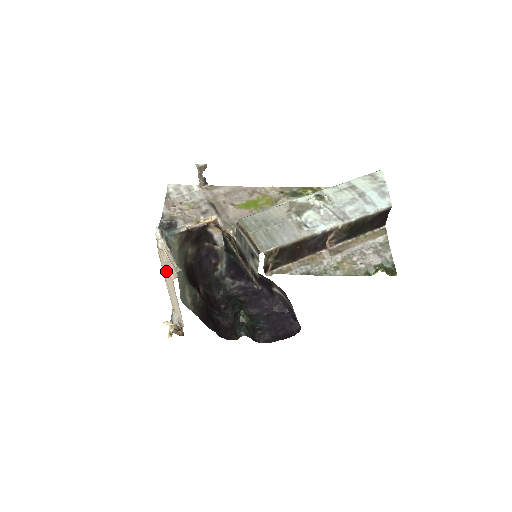
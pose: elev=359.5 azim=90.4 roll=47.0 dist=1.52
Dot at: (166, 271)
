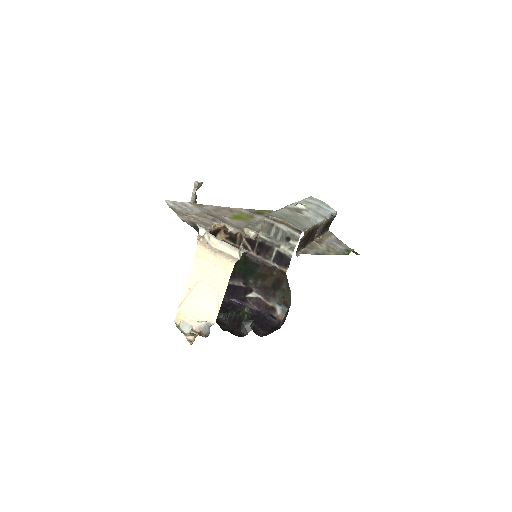
Dot at: (211, 263)
